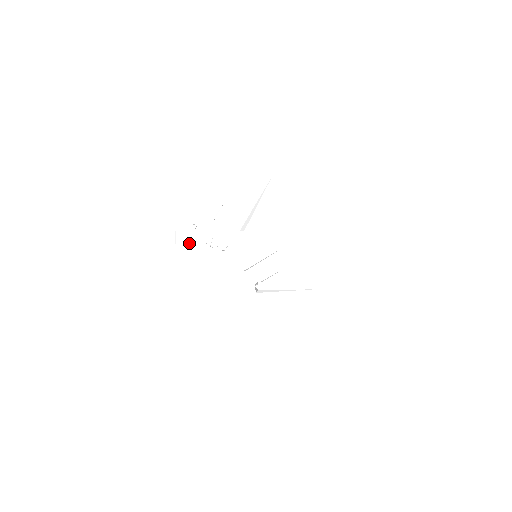
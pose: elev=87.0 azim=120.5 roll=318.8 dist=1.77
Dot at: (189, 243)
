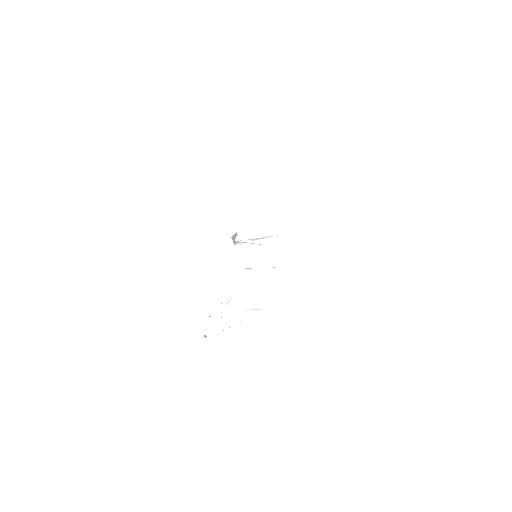
Dot at: occluded
